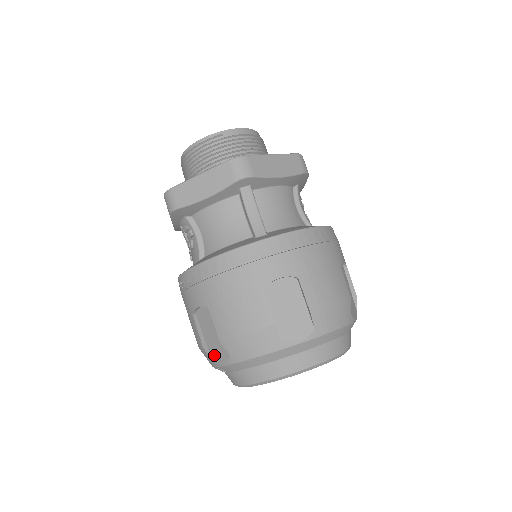
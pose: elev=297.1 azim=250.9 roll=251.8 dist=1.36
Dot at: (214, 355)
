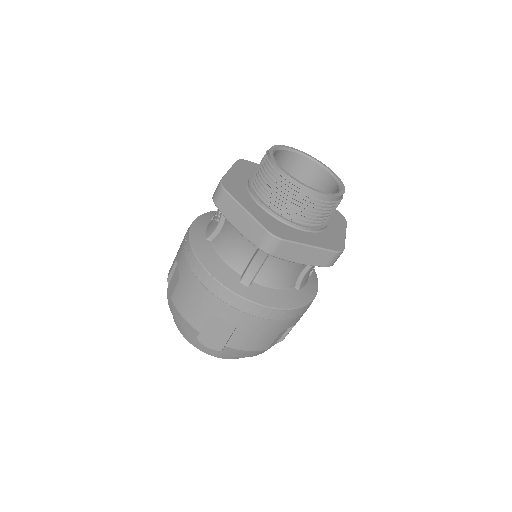
Dot at: (169, 289)
